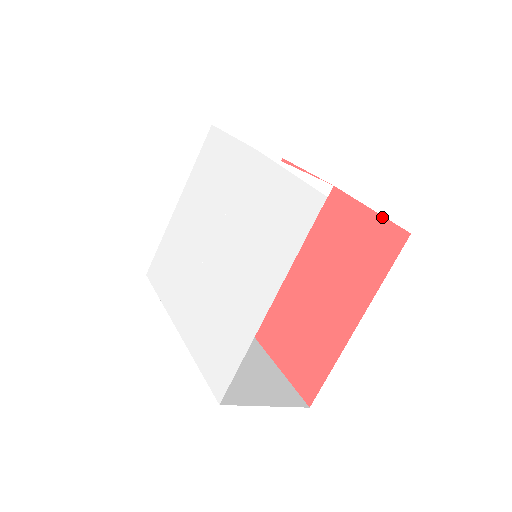
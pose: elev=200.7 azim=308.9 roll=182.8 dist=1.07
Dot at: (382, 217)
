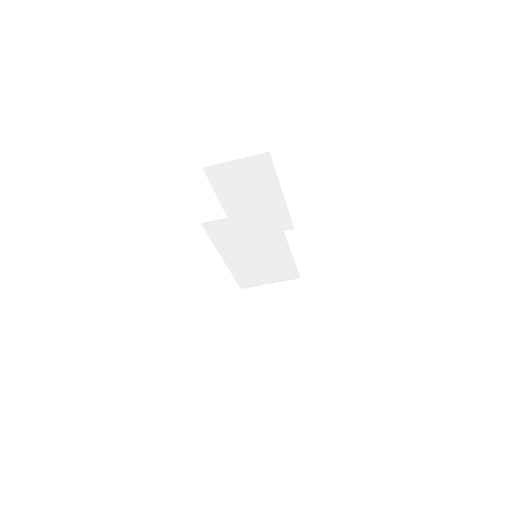
Dot at: occluded
